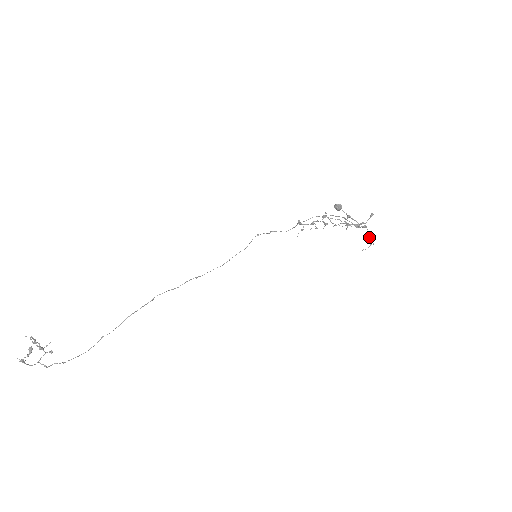
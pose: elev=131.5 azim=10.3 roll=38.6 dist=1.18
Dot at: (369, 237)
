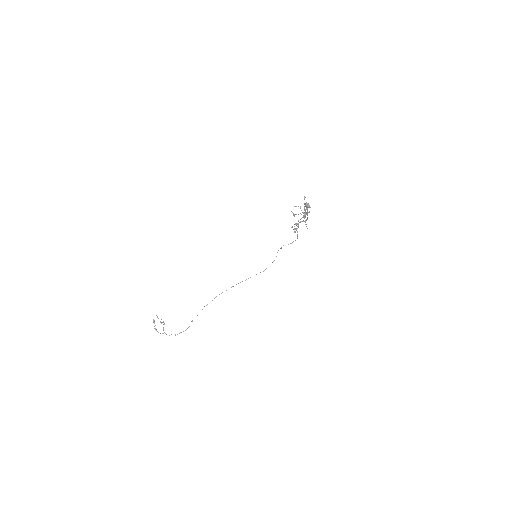
Dot at: occluded
